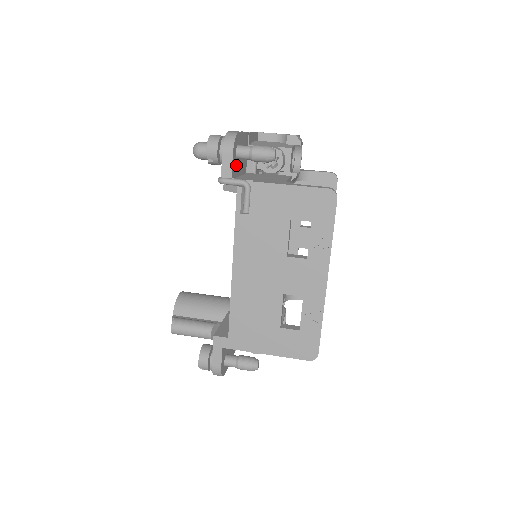
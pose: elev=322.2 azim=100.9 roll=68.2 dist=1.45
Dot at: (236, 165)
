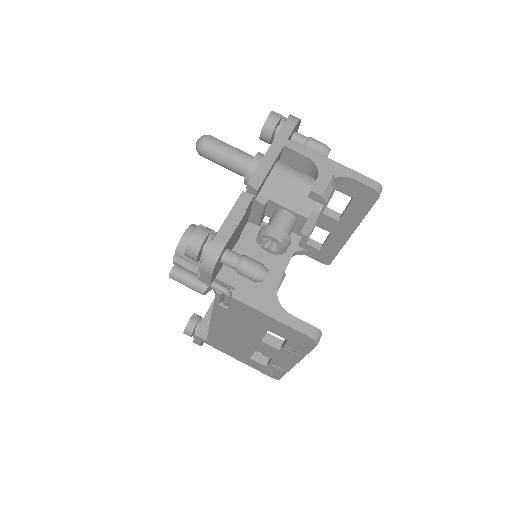
Dot at: (221, 263)
